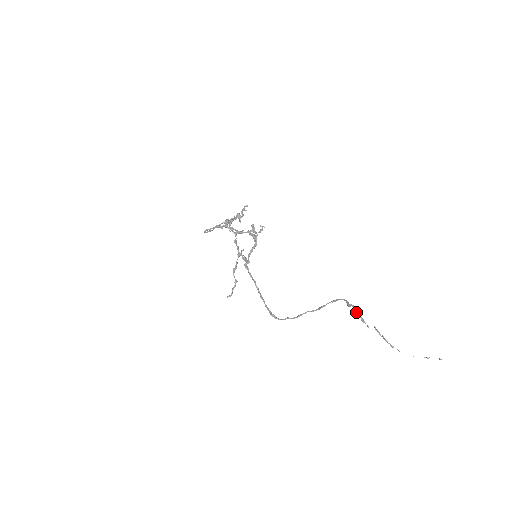
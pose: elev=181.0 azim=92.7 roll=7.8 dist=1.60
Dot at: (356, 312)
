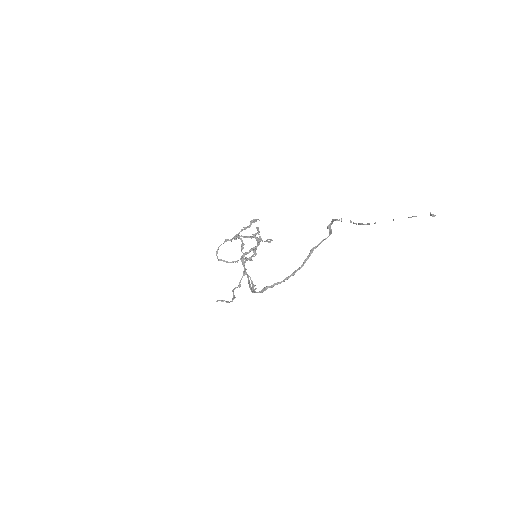
Dot at: (332, 219)
